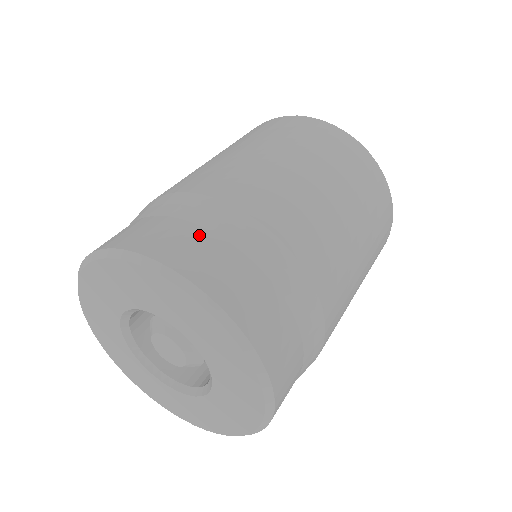
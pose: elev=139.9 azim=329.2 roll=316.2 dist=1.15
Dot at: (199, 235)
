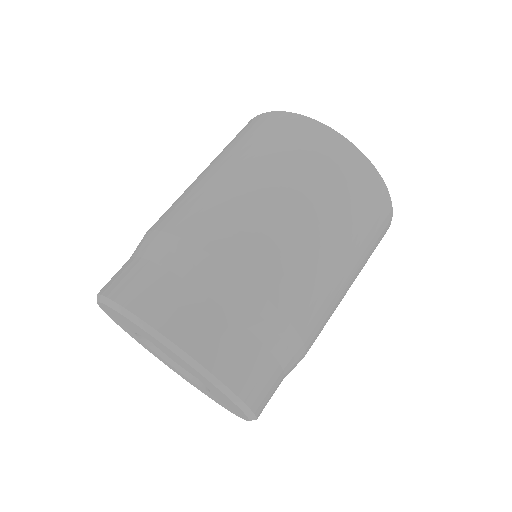
Dot at: (257, 353)
